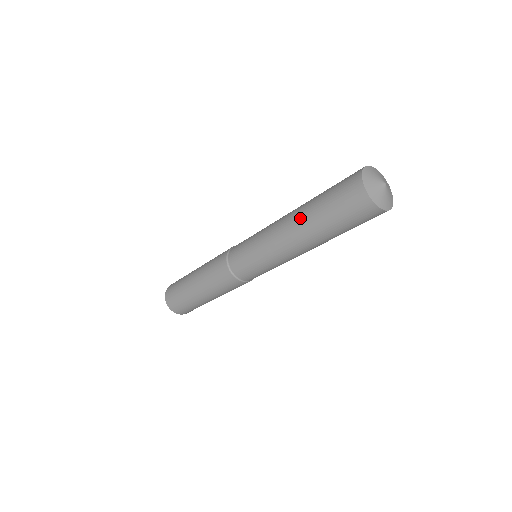
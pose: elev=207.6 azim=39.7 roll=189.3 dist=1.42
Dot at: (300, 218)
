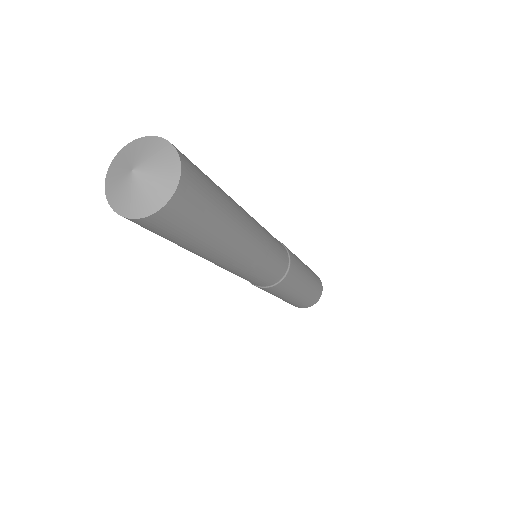
Dot at: occluded
